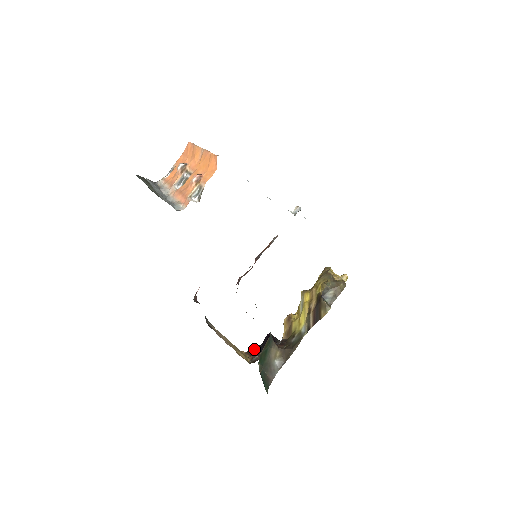
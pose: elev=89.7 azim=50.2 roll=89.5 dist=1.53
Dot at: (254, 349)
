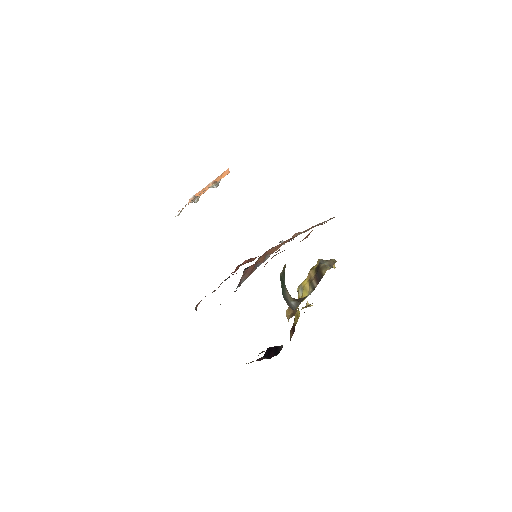
Dot at: occluded
